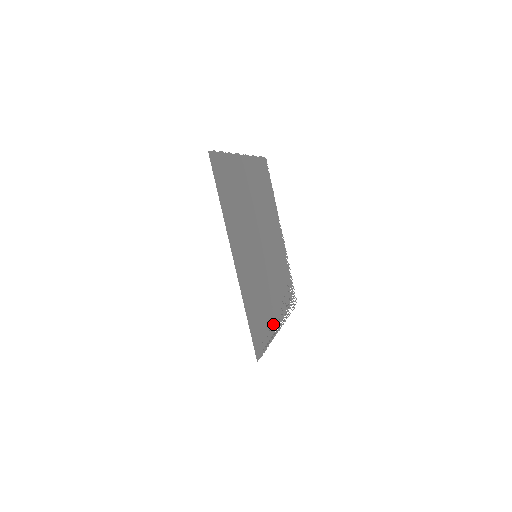
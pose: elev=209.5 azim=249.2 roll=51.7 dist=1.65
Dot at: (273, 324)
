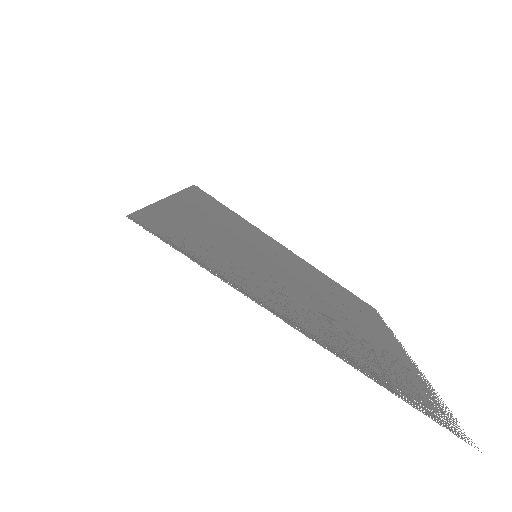
Dot at: (264, 300)
